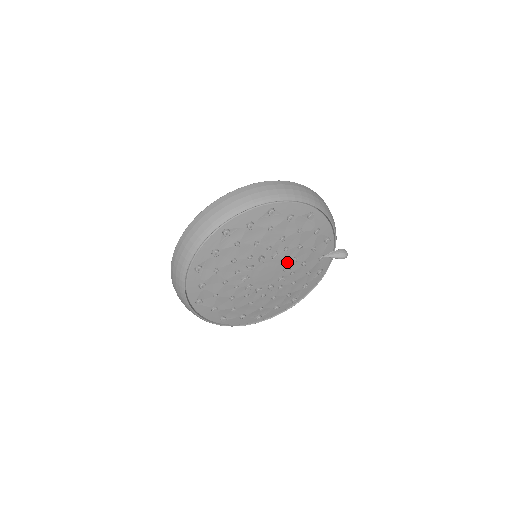
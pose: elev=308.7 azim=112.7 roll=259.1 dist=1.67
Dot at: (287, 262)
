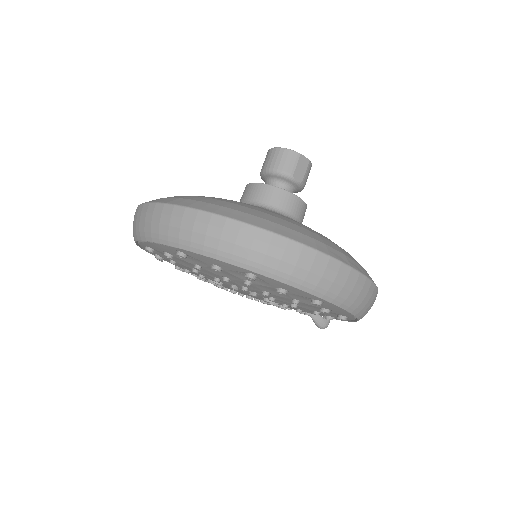
Dot at: occluded
